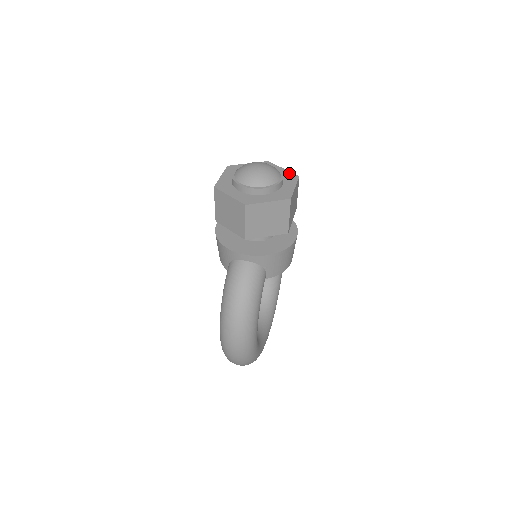
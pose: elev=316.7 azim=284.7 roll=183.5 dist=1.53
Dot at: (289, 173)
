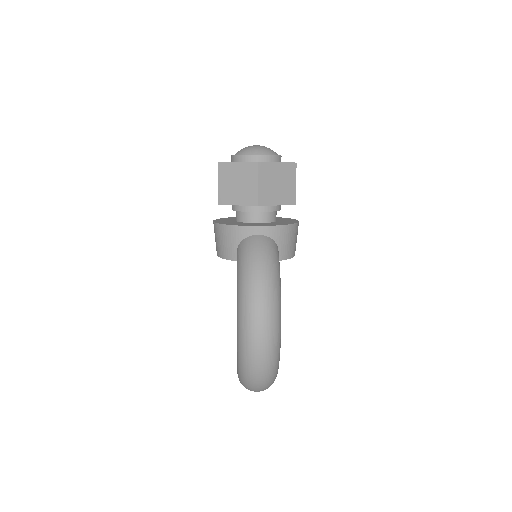
Dot at: occluded
